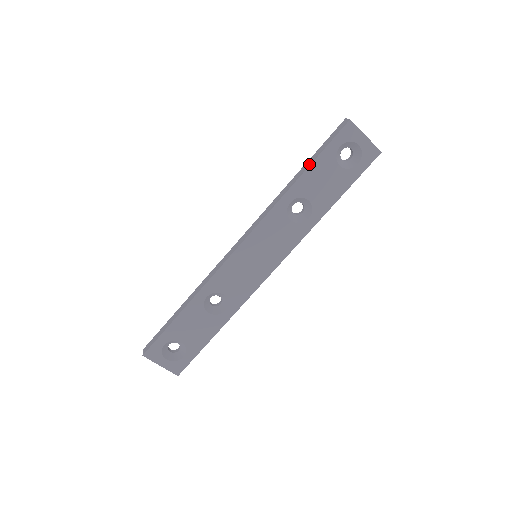
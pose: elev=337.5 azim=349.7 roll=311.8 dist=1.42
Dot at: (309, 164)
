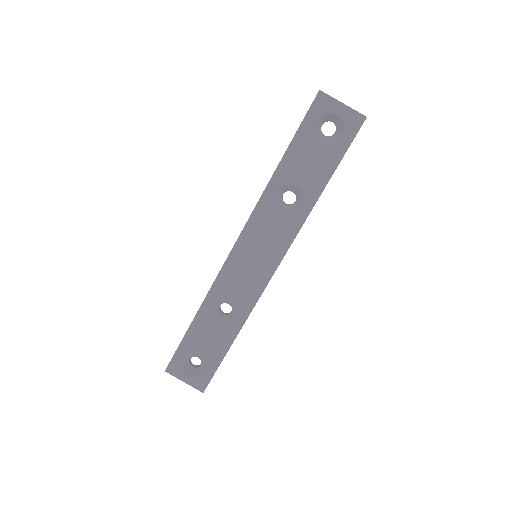
Dot at: (287, 148)
